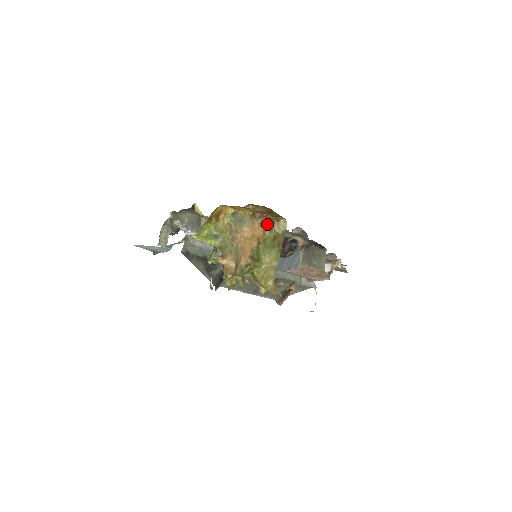
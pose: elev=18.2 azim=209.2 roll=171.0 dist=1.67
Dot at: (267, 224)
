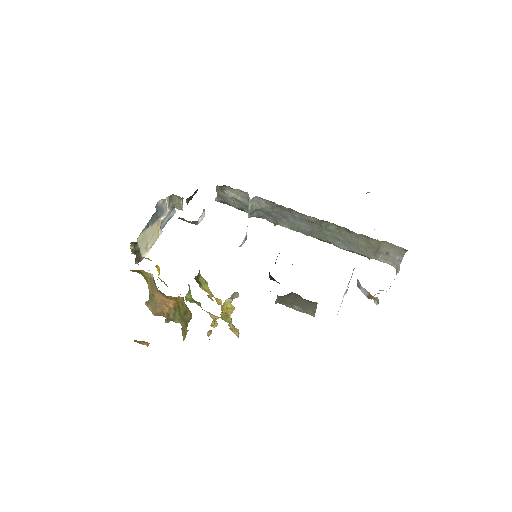
Dot at: (178, 298)
